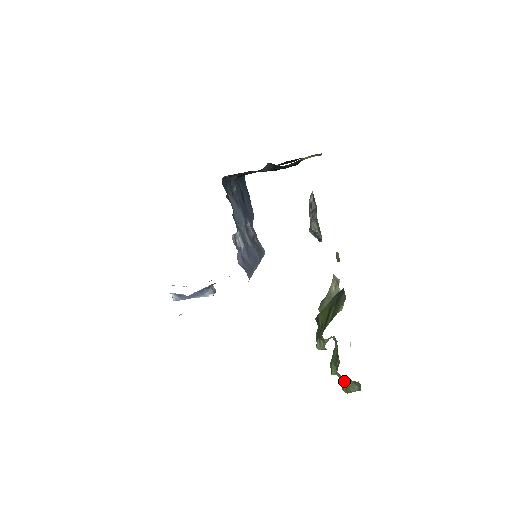
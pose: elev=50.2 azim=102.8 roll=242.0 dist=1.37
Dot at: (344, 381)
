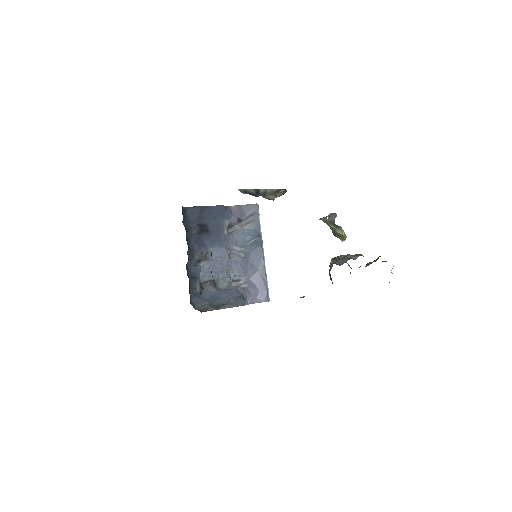
Dot at: occluded
